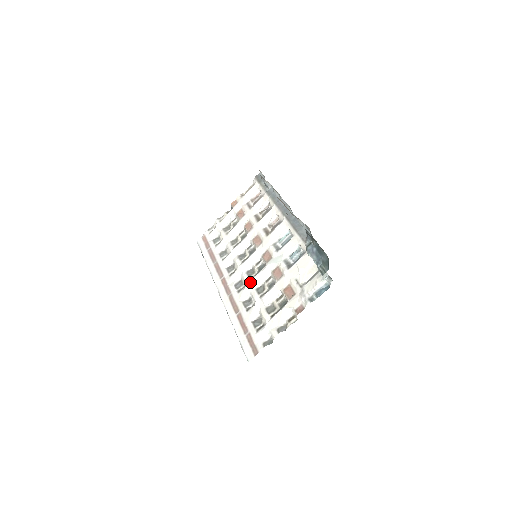
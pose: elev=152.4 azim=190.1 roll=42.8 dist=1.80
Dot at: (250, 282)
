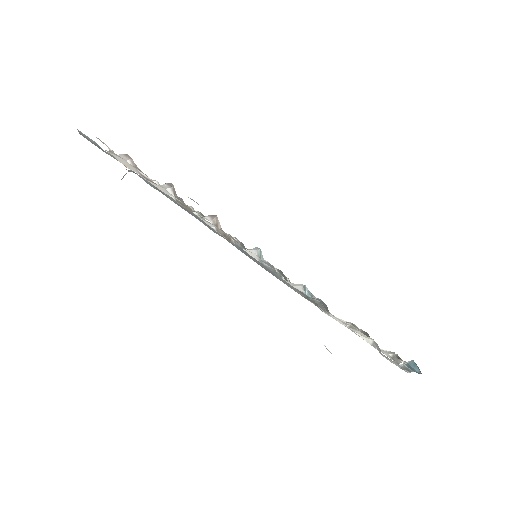
Dot at: occluded
